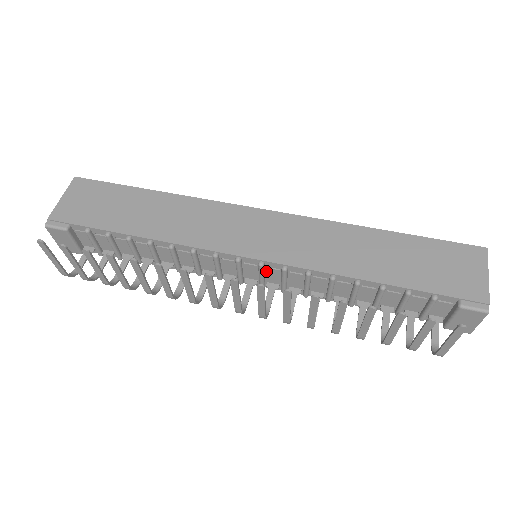
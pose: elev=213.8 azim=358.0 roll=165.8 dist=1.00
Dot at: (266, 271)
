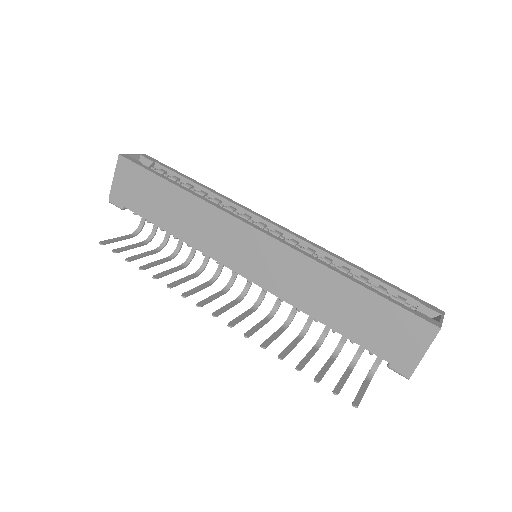
Dot at: occluded
